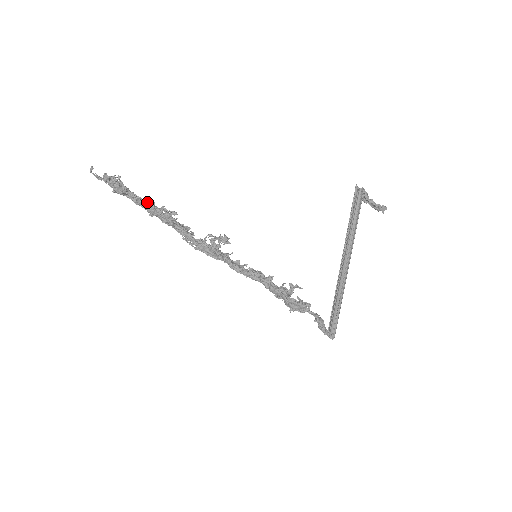
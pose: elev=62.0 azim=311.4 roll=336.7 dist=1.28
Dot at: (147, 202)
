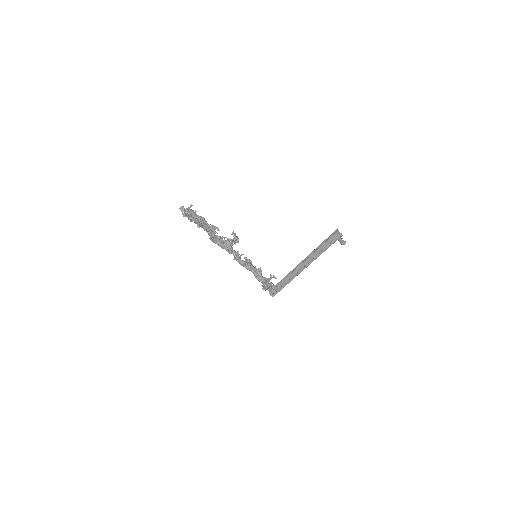
Dot at: (200, 218)
